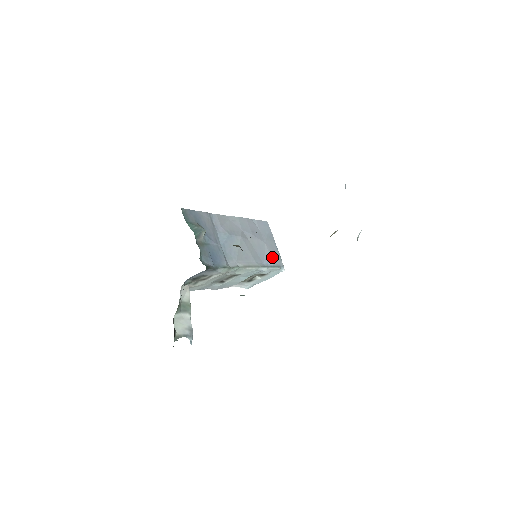
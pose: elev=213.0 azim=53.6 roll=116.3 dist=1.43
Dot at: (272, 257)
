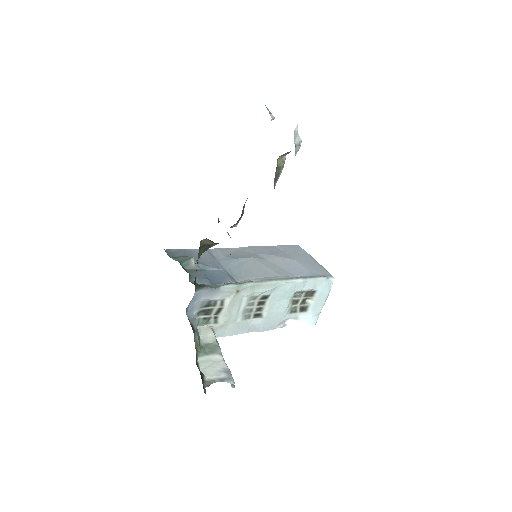
Dot at: (309, 270)
